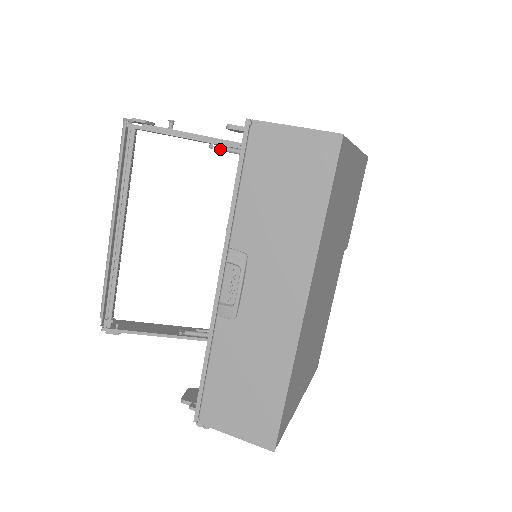
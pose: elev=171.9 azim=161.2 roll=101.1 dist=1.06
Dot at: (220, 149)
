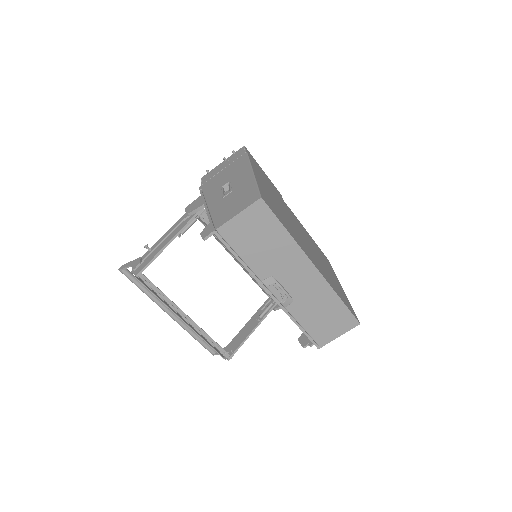
Dot at: (184, 232)
